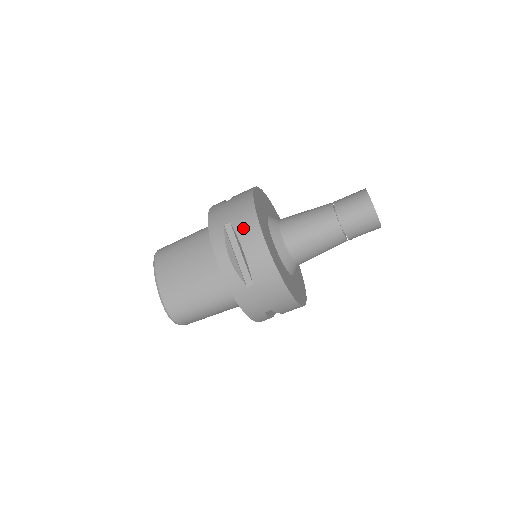
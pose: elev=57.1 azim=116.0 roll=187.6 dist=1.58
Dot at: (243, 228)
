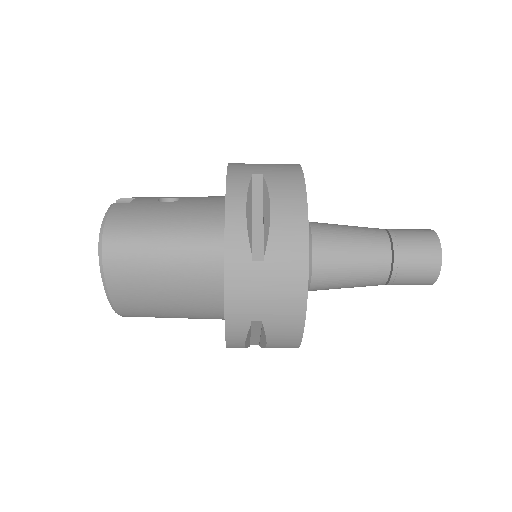
Dot at: (279, 333)
